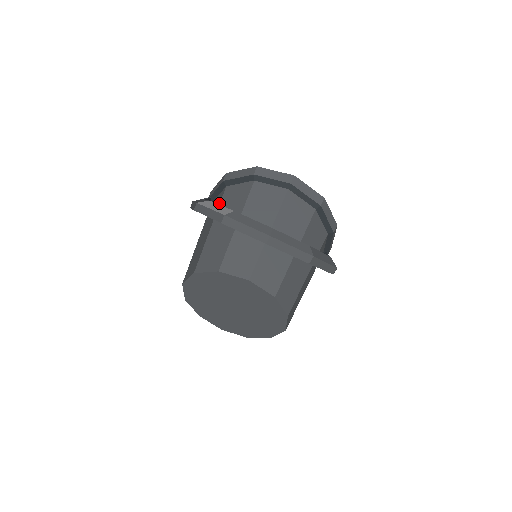
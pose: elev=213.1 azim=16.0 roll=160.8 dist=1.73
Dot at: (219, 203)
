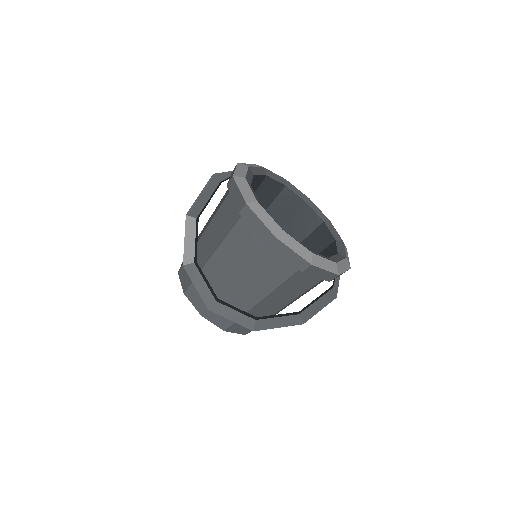
Dot at: (218, 209)
